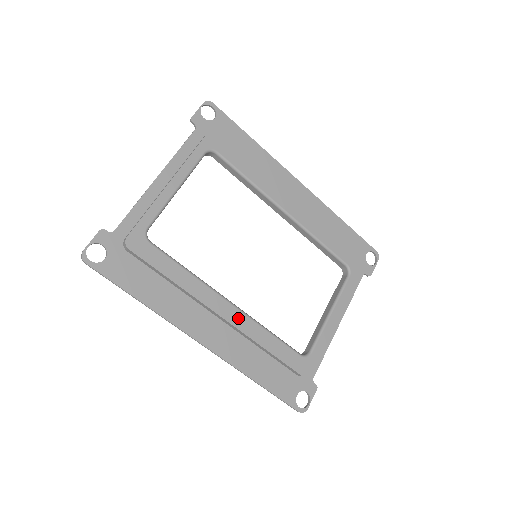
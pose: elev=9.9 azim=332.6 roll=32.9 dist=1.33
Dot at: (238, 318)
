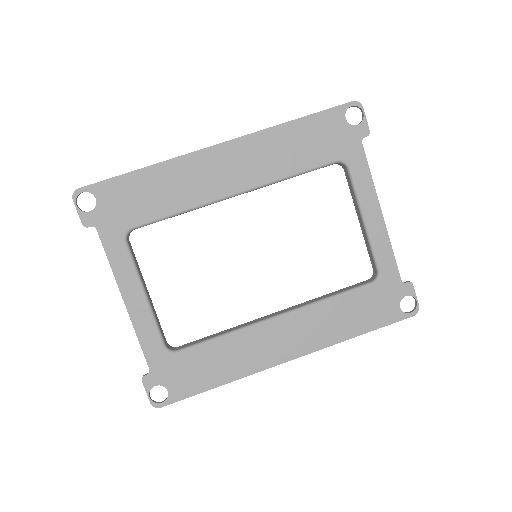
Dot at: (295, 320)
